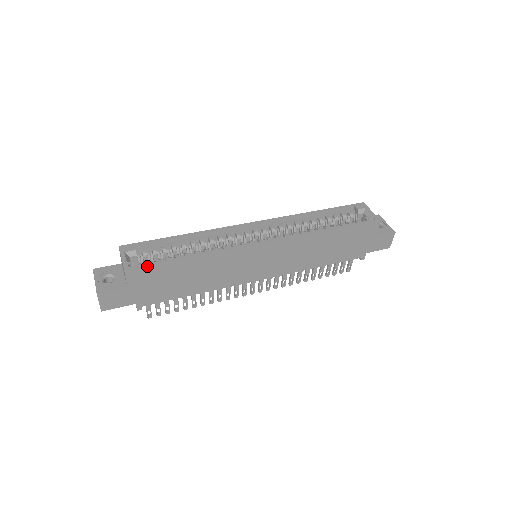
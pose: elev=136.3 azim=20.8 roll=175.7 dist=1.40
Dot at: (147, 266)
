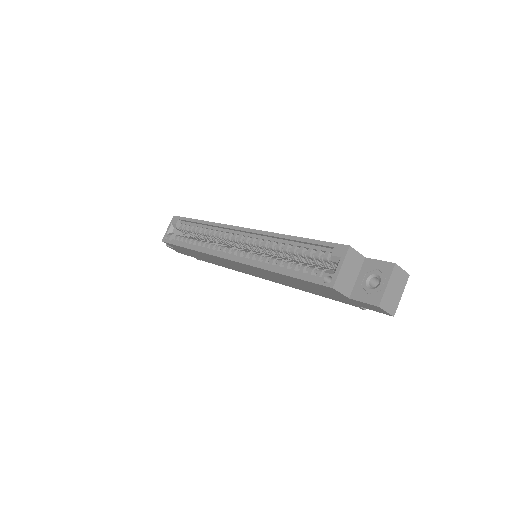
Dot at: (170, 243)
